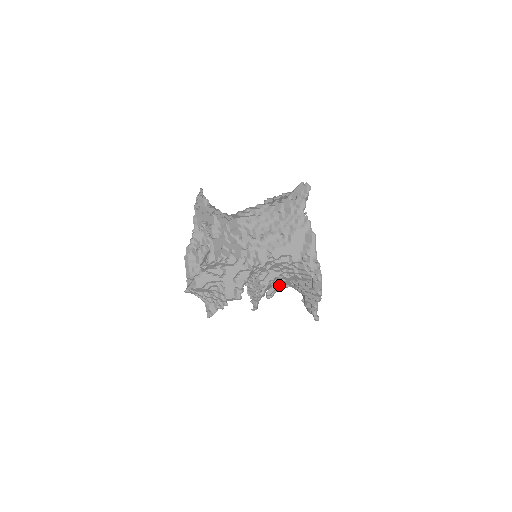
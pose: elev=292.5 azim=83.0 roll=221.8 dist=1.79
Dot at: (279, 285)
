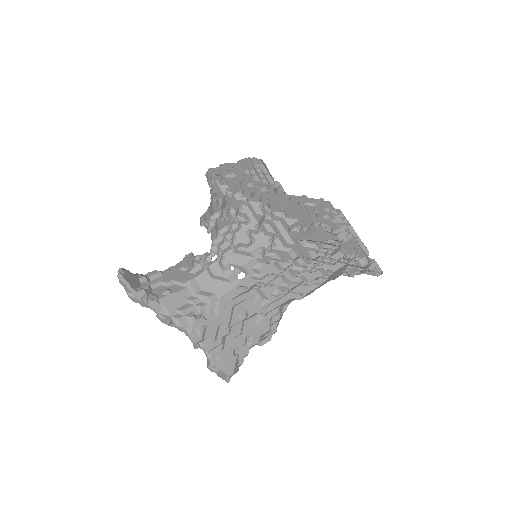
Dot at: occluded
